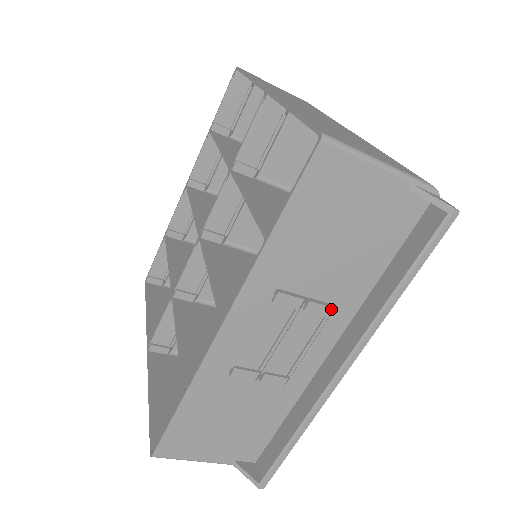
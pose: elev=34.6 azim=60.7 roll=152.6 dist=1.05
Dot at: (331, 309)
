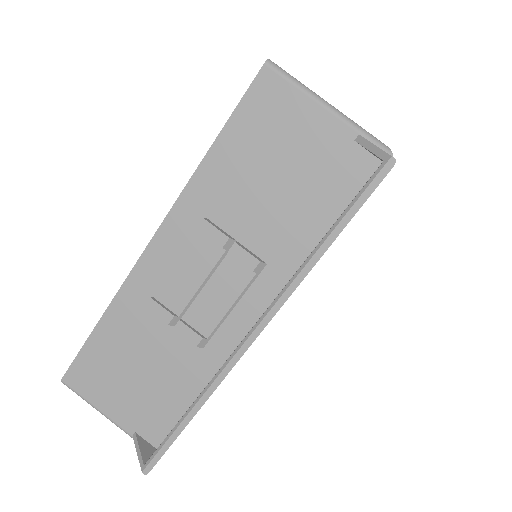
Dot at: (257, 262)
